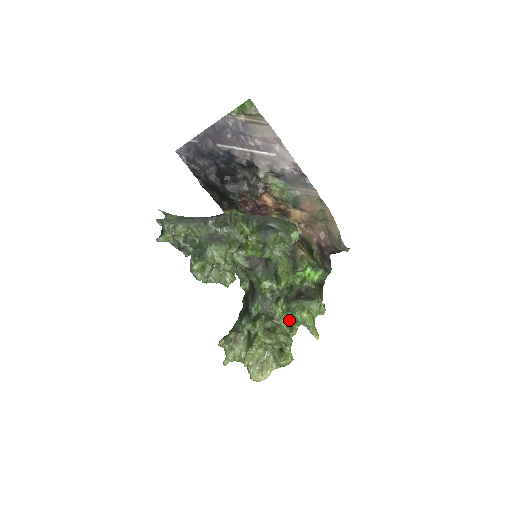
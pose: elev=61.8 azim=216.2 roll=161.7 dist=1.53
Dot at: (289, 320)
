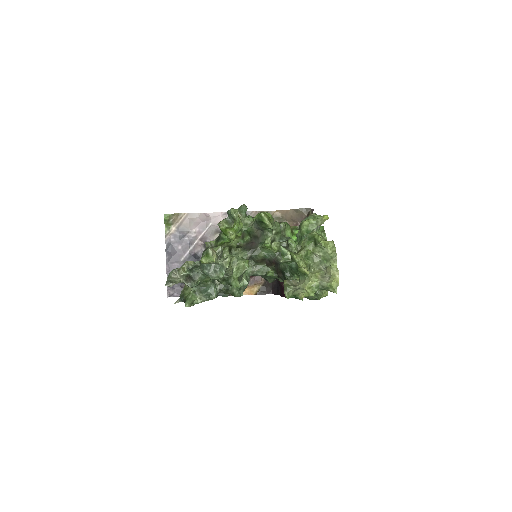
Dot at: occluded
